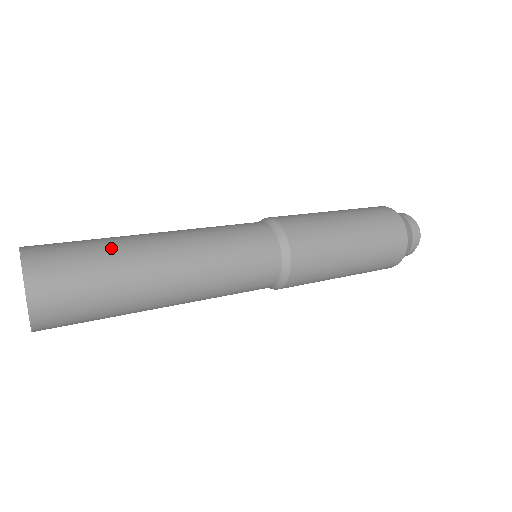
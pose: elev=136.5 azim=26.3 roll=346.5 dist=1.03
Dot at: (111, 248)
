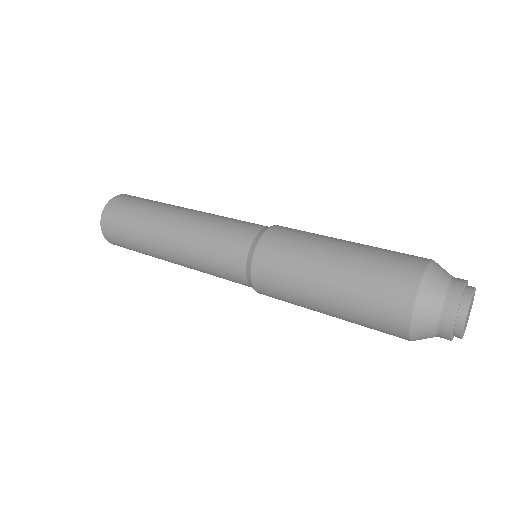
Dot at: (156, 203)
